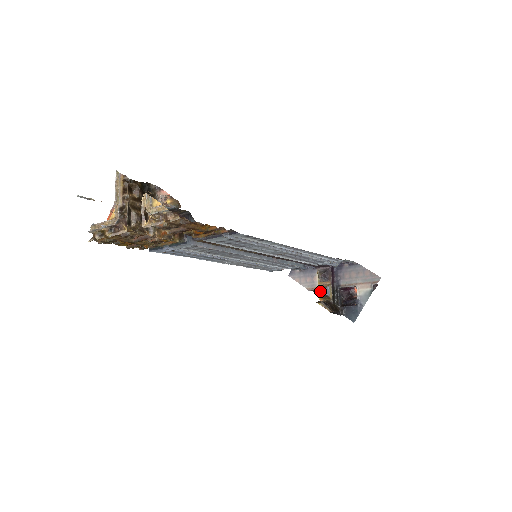
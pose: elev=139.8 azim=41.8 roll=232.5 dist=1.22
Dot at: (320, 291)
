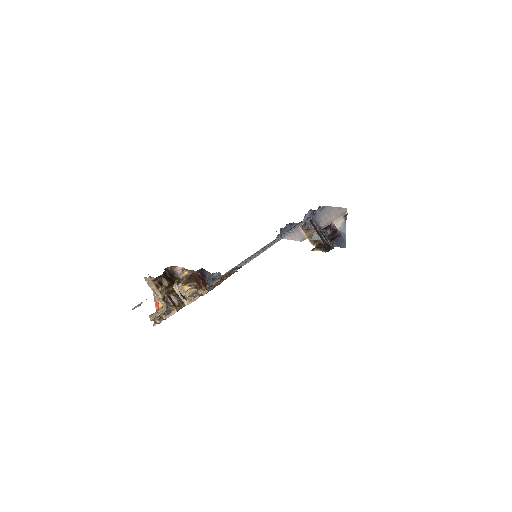
Dot at: (310, 240)
